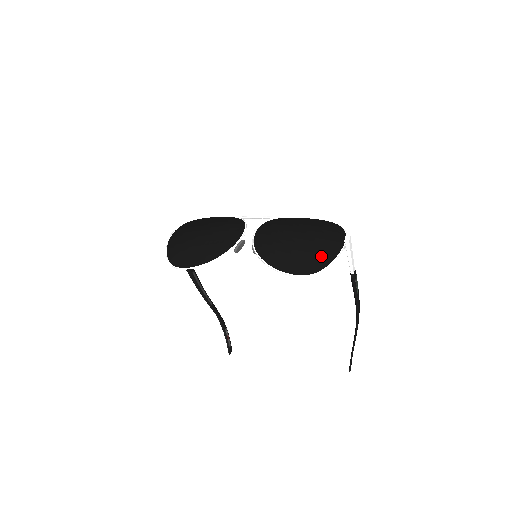
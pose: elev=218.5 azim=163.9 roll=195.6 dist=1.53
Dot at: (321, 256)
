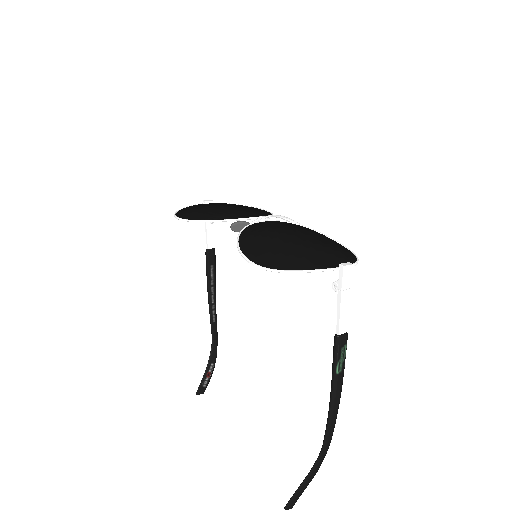
Dot at: (295, 260)
